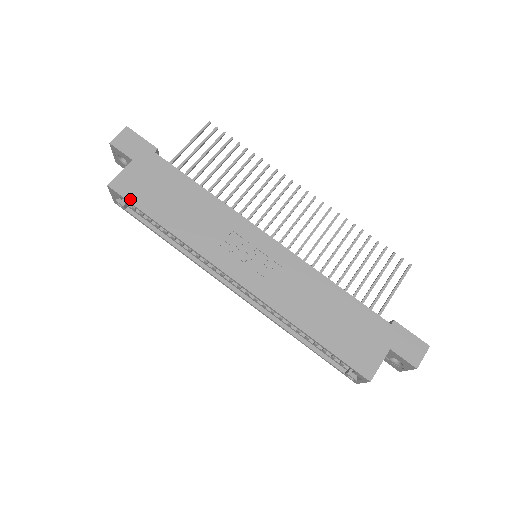
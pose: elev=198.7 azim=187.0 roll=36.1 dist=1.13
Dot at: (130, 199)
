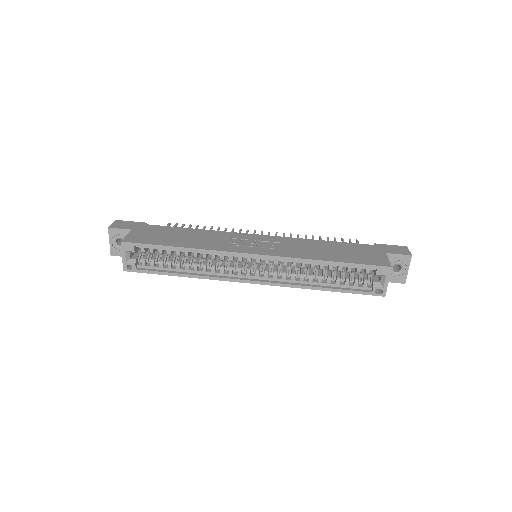
Dot at: (144, 243)
